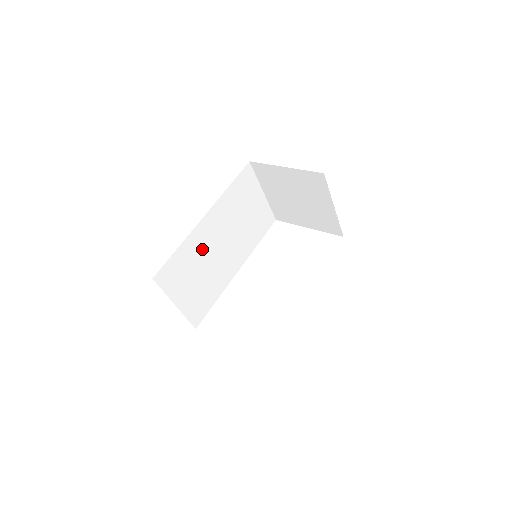
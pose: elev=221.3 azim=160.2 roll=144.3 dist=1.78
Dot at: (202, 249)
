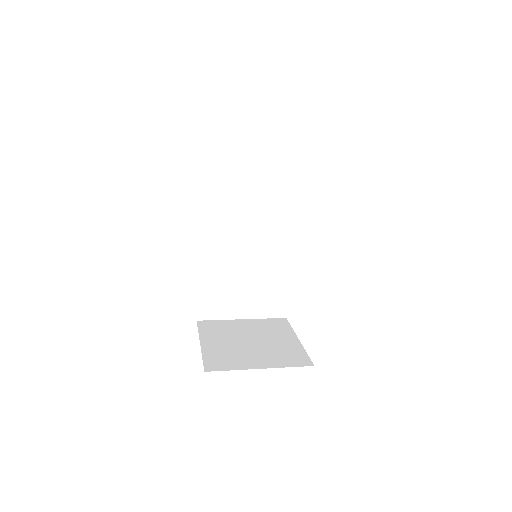
Dot at: (225, 264)
